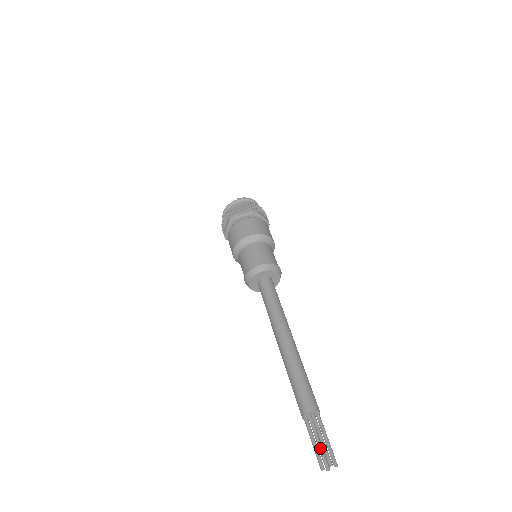
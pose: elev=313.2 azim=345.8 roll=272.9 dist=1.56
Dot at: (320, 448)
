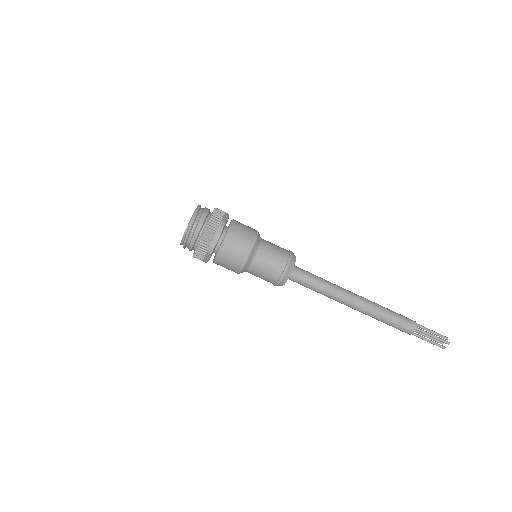
Dot at: (430, 338)
